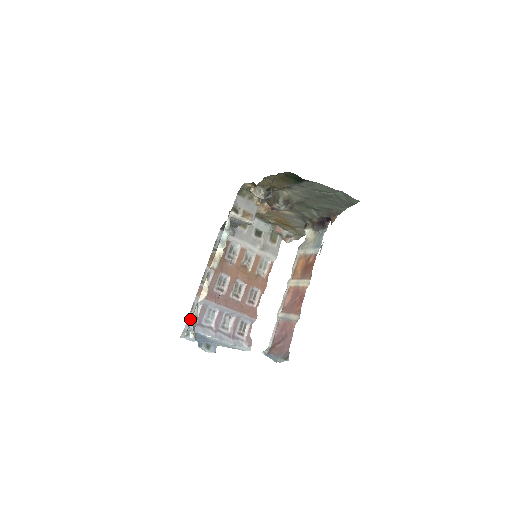
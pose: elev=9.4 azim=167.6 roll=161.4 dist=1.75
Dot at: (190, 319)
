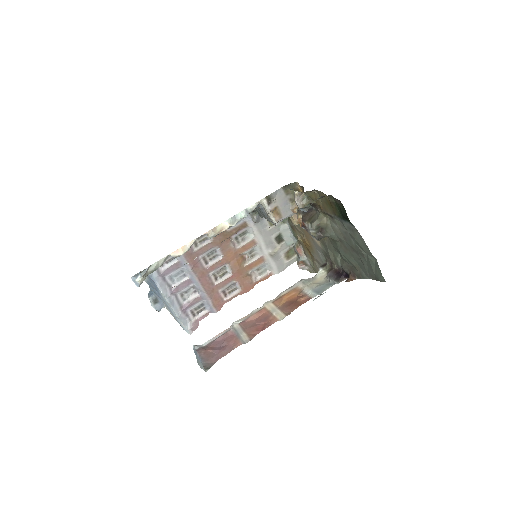
Dot at: occluded
